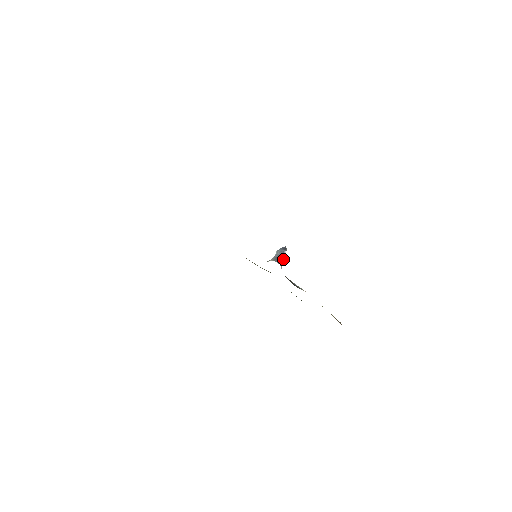
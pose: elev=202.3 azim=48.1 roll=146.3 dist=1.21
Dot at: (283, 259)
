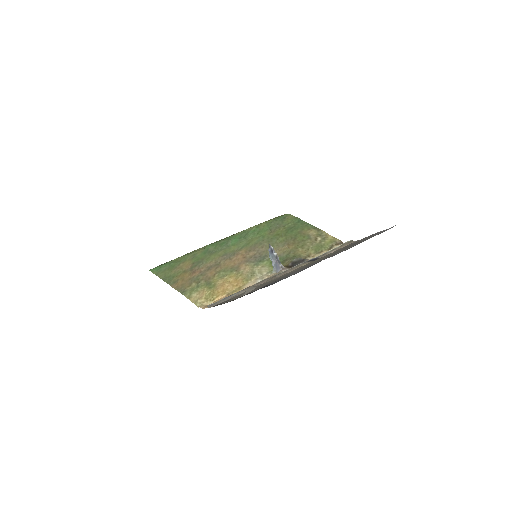
Dot at: (278, 259)
